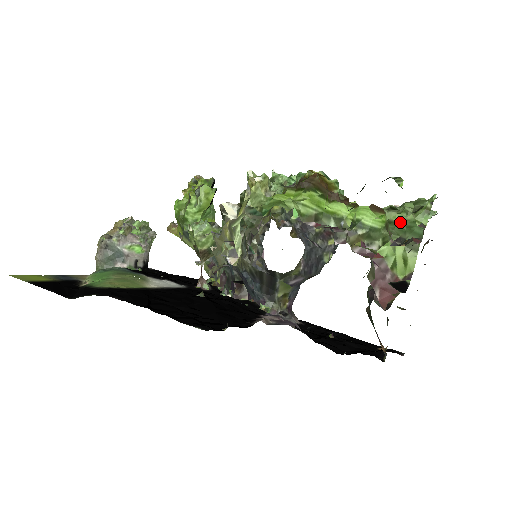
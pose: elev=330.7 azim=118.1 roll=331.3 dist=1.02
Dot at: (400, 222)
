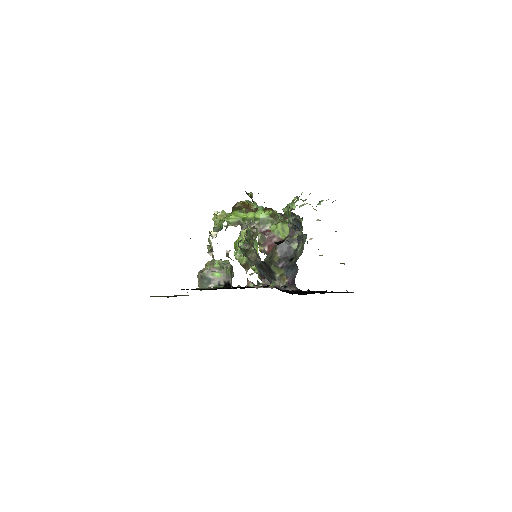
Dot at: (286, 212)
